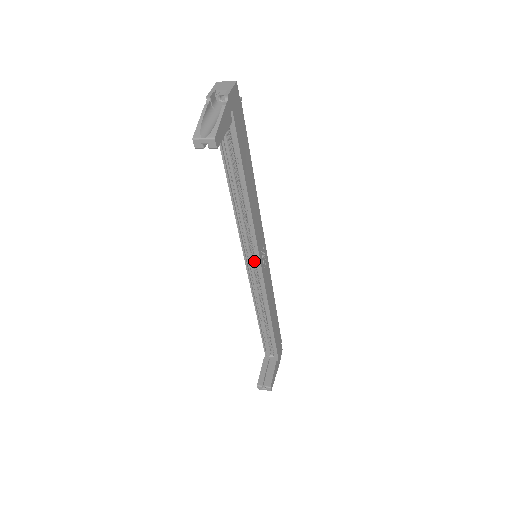
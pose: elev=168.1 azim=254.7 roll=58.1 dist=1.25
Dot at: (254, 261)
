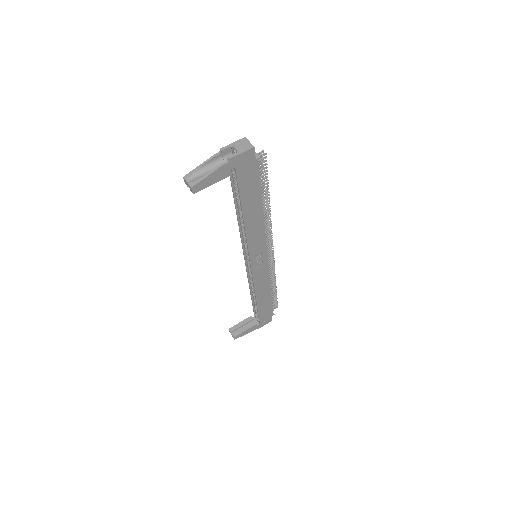
Dot at: occluded
